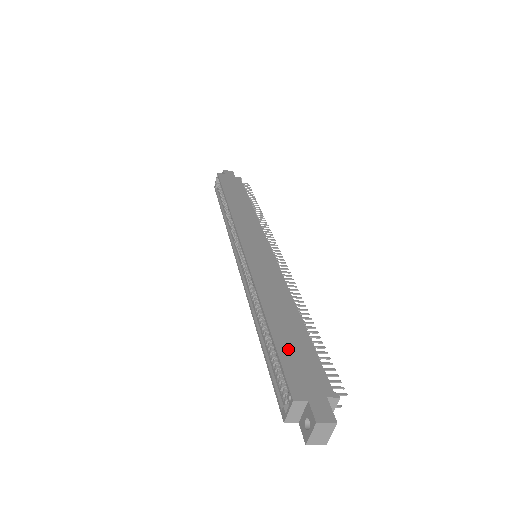
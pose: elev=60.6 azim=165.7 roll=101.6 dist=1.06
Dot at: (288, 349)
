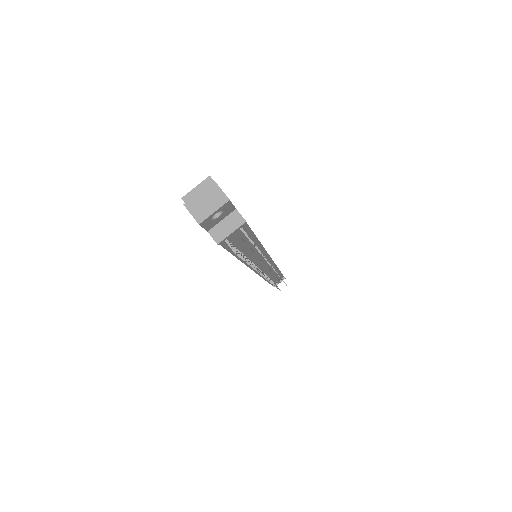
Dot at: occluded
